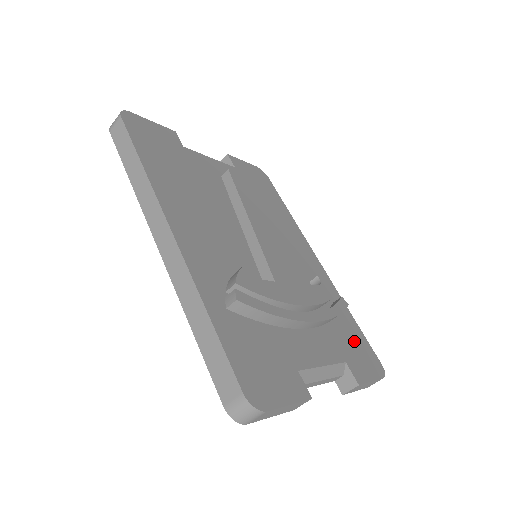
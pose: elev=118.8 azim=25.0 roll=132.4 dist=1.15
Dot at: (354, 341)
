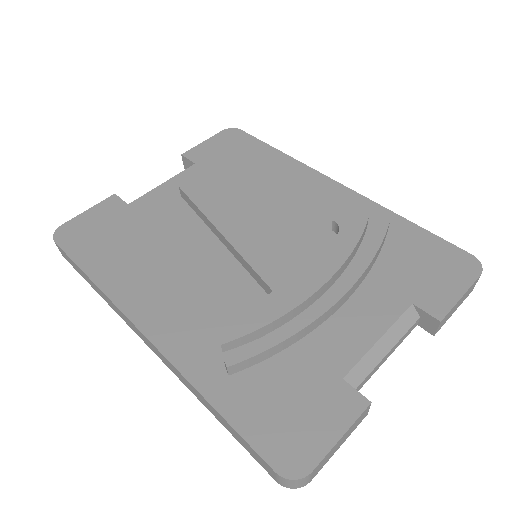
Dot at: (419, 258)
